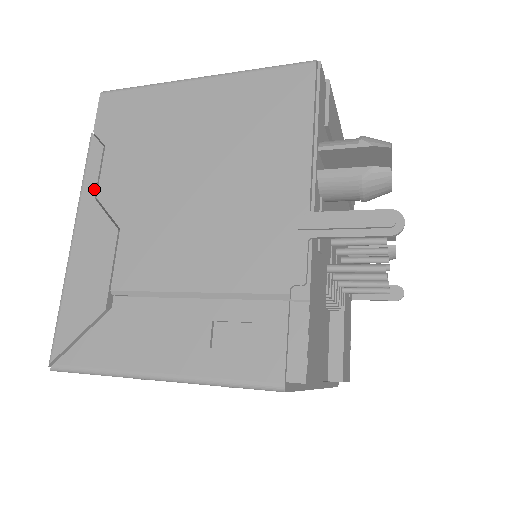
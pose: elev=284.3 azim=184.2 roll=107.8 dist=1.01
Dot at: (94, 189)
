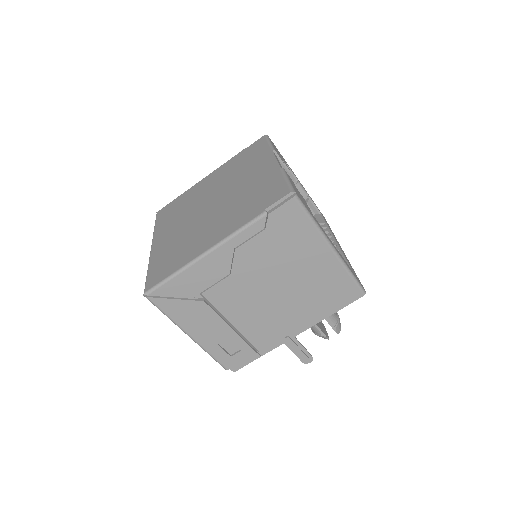
Dot at: (238, 244)
